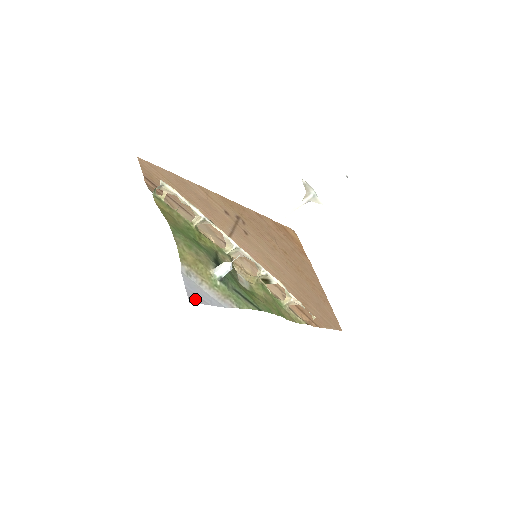
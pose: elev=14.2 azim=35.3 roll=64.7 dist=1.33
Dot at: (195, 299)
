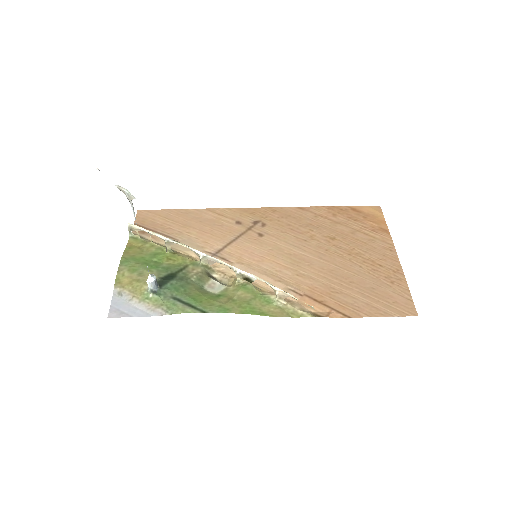
Dot at: (116, 314)
